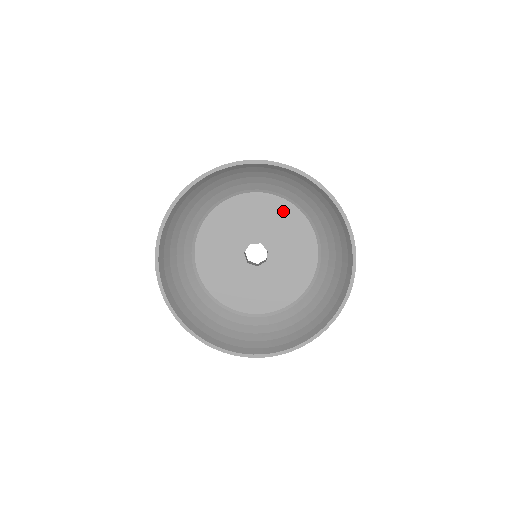
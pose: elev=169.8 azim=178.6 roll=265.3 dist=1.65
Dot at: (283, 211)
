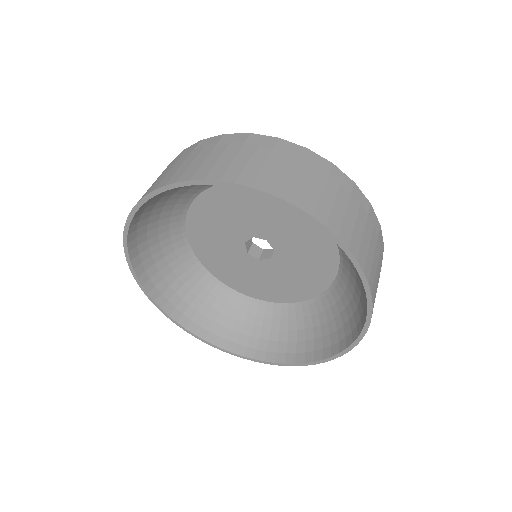
Dot at: (324, 264)
